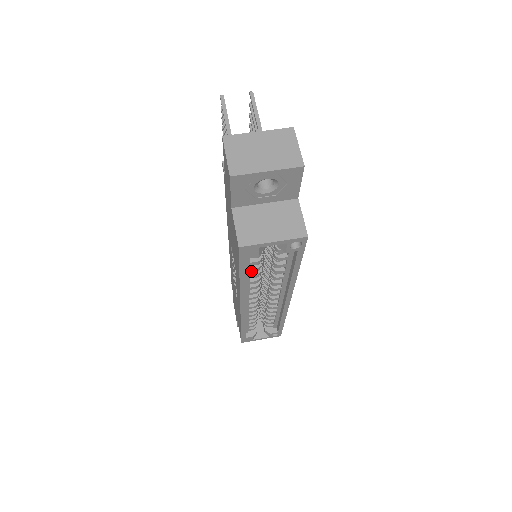
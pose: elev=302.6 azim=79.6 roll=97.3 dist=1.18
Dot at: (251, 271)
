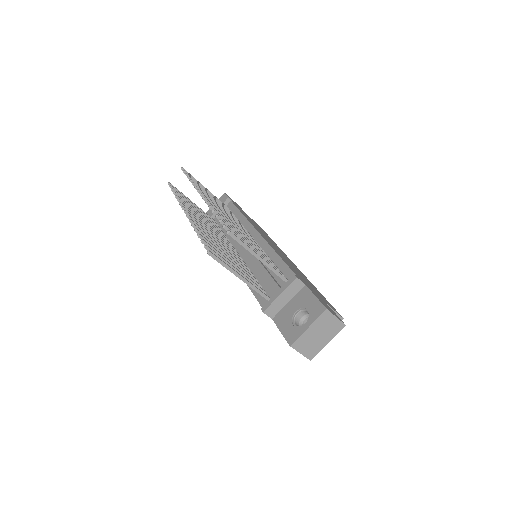
Dot at: occluded
